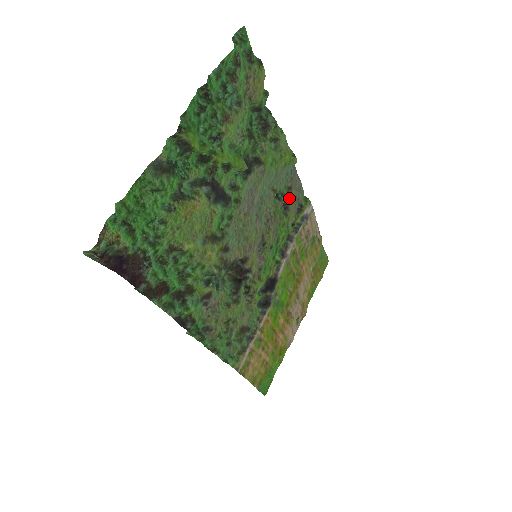
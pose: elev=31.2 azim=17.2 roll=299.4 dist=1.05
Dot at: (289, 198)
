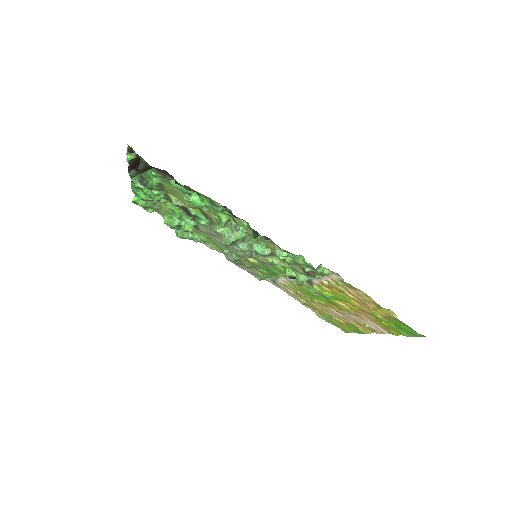
Dot at: occluded
